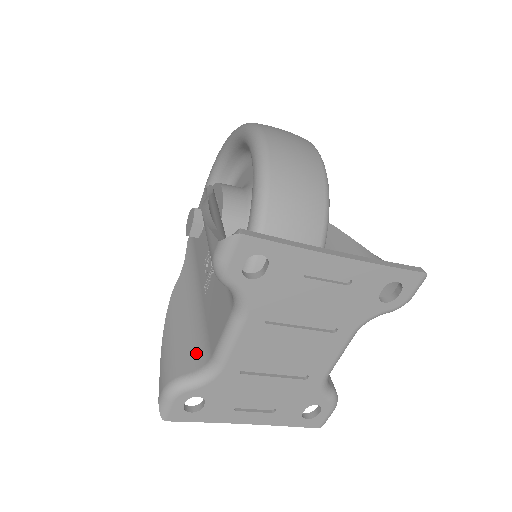
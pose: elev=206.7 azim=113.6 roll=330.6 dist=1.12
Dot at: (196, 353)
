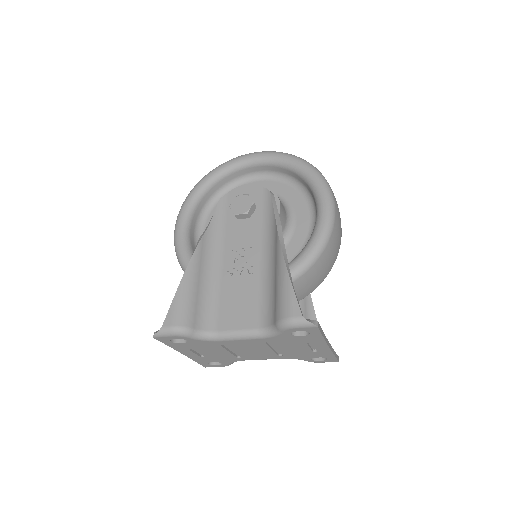
Dot at: (204, 316)
